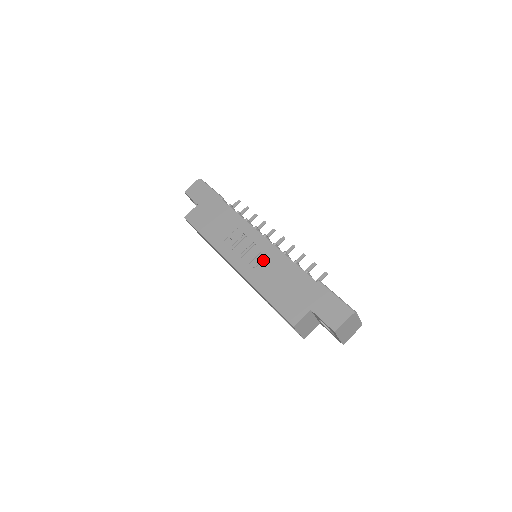
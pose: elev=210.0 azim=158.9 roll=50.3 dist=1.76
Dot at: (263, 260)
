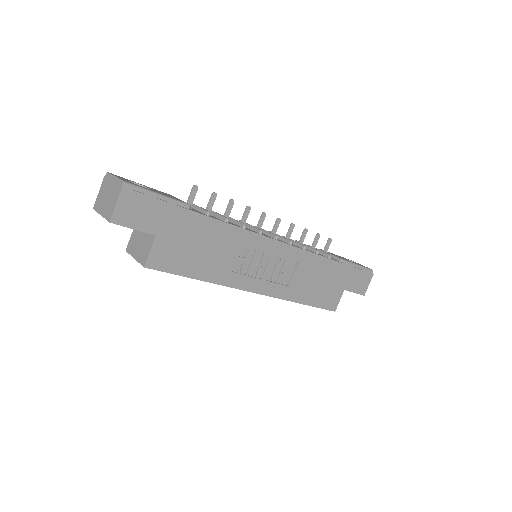
Dot at: (288, 269)
